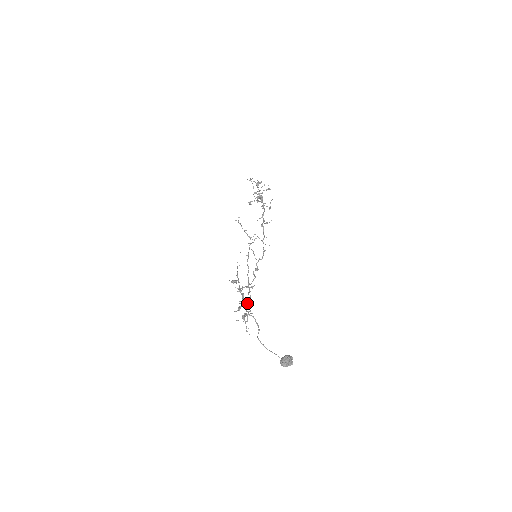
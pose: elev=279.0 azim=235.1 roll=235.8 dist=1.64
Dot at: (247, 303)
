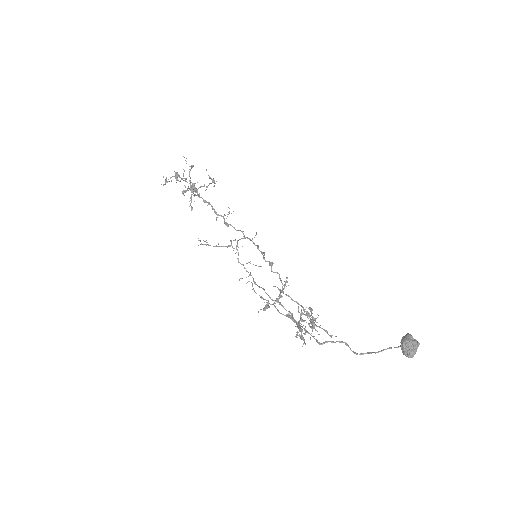
Dot at: (302, 319)
